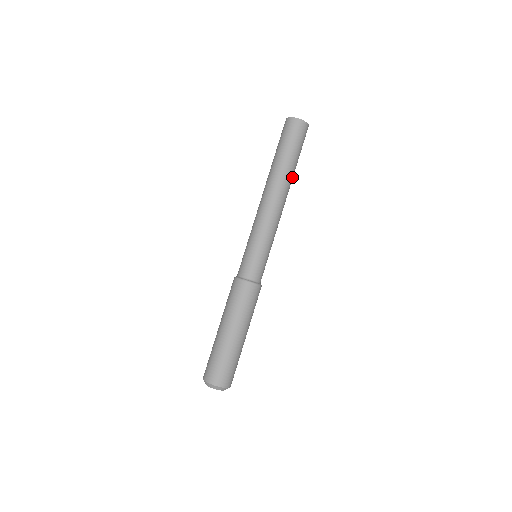
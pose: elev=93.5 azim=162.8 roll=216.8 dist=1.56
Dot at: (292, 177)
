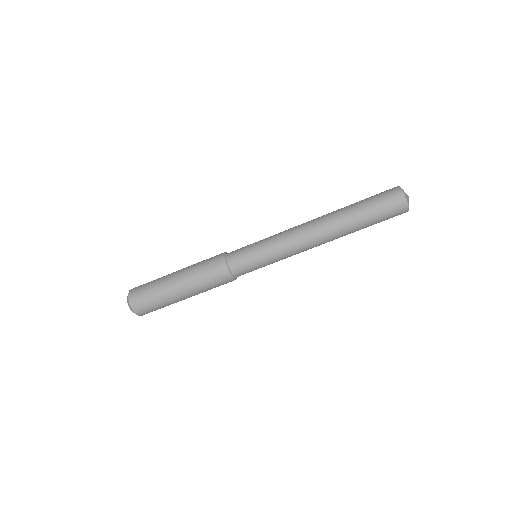
Dot at: occluded
